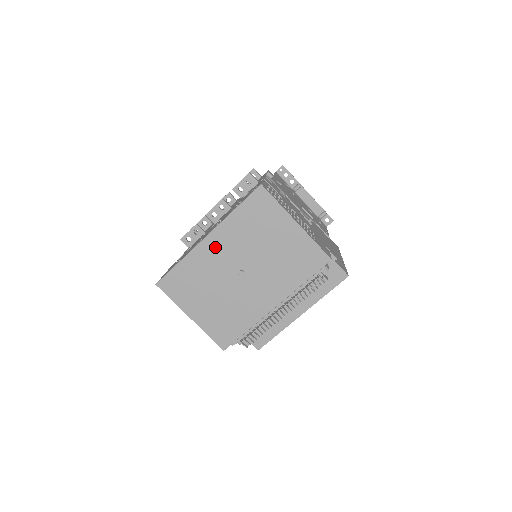
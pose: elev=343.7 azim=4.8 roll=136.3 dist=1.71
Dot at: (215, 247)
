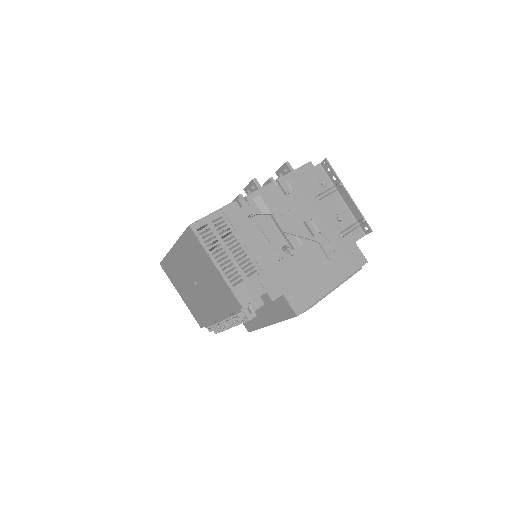
Dot at: (178, 257)
